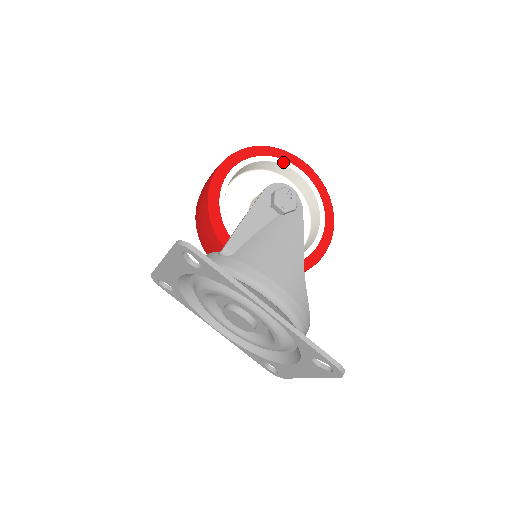
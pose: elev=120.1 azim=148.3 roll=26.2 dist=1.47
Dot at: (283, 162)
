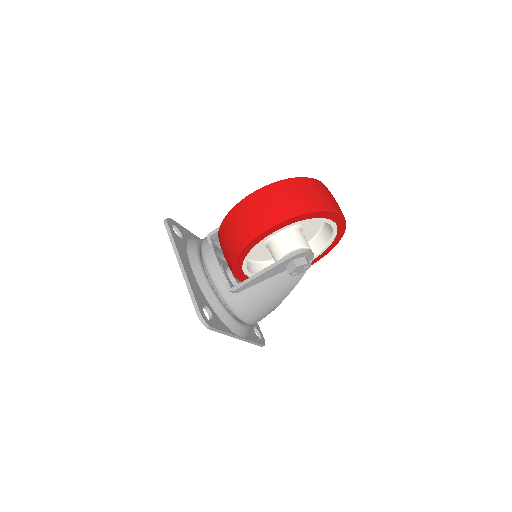
Dot at: (325, 220)
